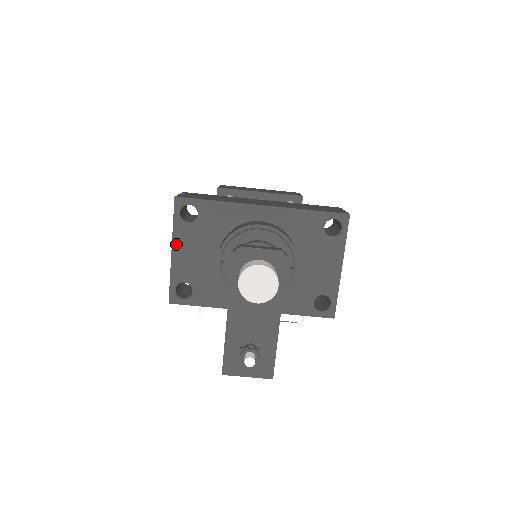
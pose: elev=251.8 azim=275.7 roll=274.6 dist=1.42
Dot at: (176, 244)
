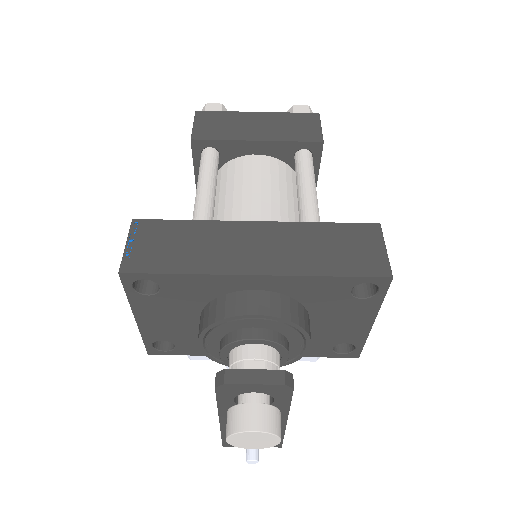
Dot at: (139, 313)
